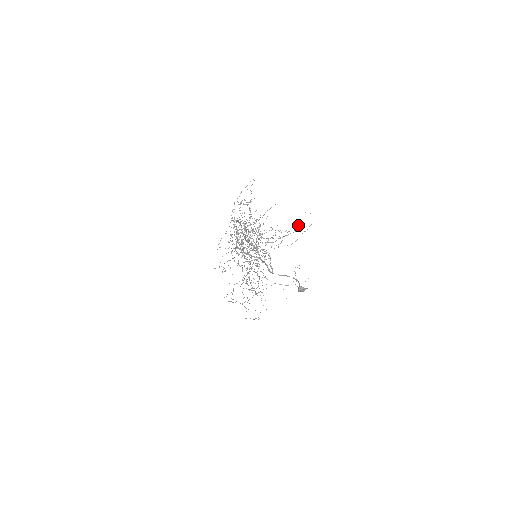
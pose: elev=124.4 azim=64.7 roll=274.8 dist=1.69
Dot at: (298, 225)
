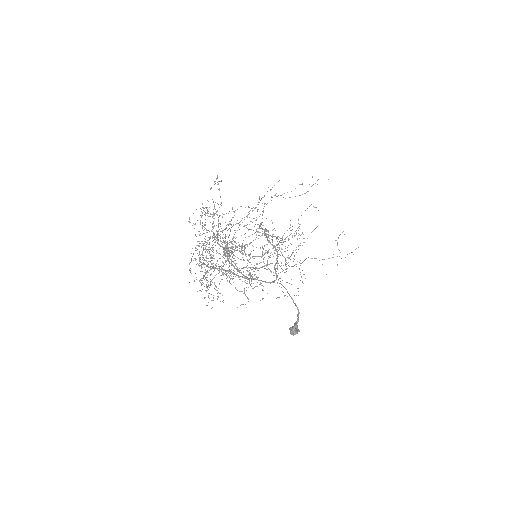
Dot at: (295, 231)
